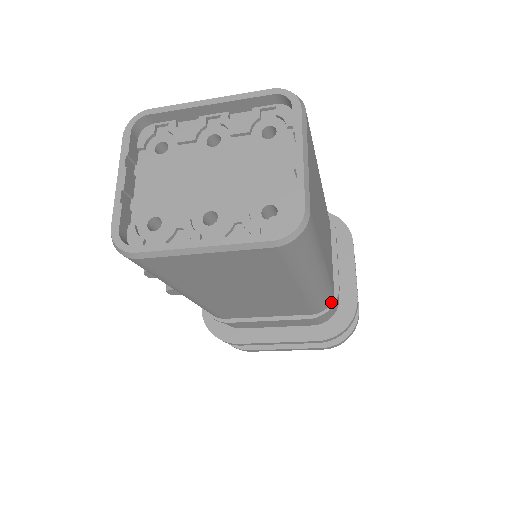
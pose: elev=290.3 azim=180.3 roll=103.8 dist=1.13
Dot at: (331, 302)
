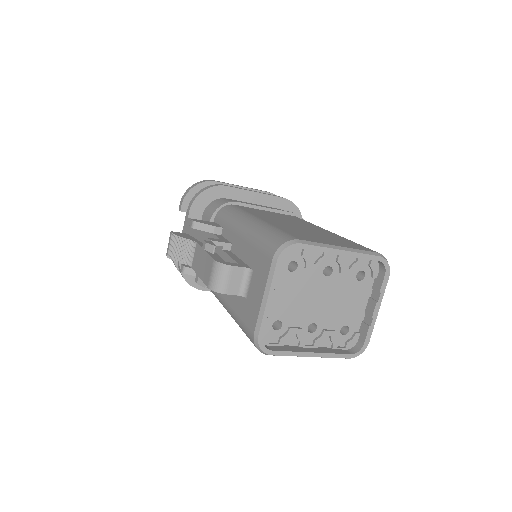
Dot at: occluded
